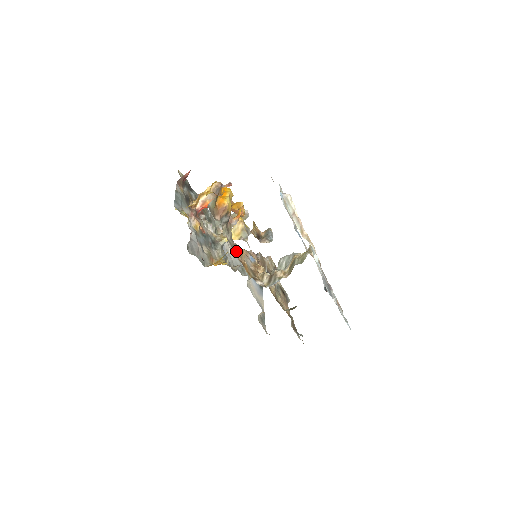
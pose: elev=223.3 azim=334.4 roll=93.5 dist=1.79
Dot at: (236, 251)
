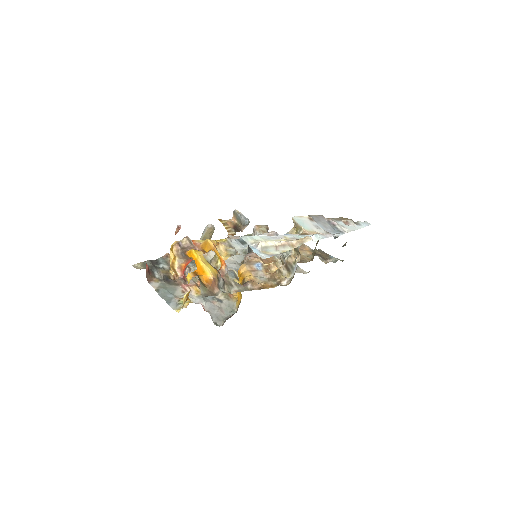
Dot at: (249, 288)
